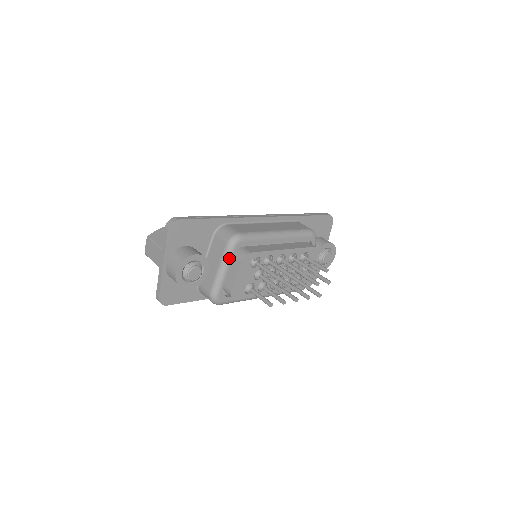
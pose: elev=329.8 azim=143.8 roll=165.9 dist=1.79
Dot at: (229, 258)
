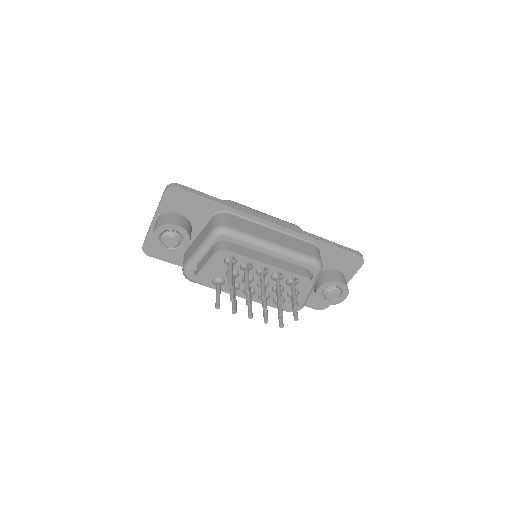
Dot at: (208, 244)
